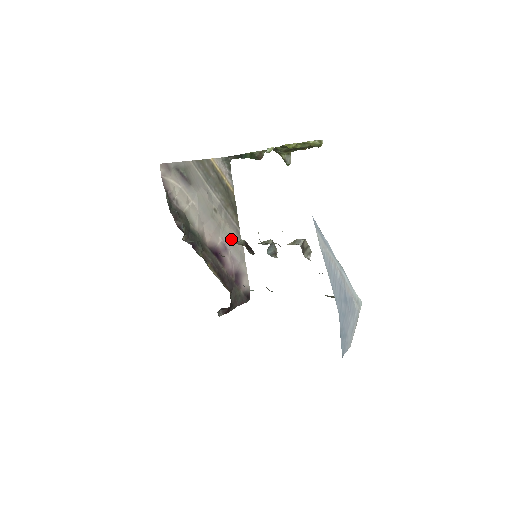
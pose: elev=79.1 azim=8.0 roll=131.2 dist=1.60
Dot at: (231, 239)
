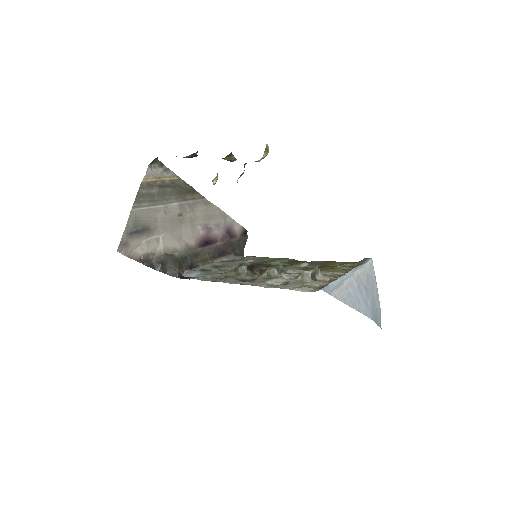
Dot at: (206, 216)
